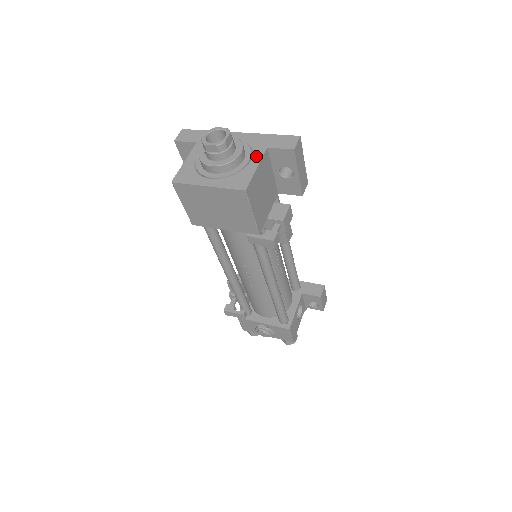
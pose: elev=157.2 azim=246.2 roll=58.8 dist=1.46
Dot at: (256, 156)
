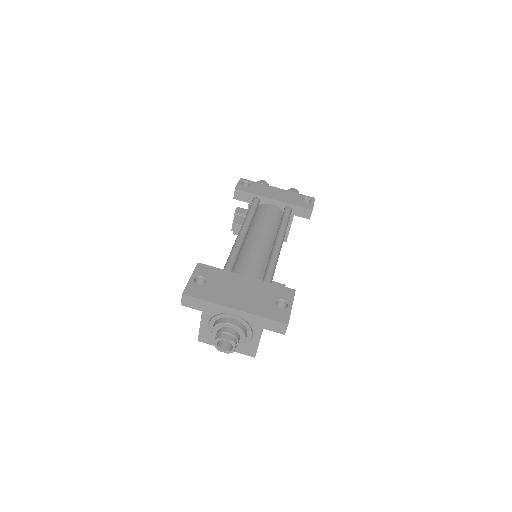
Dot at: (256, 334)
